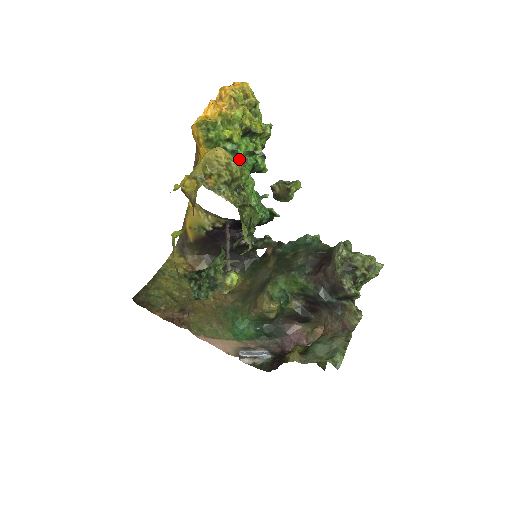
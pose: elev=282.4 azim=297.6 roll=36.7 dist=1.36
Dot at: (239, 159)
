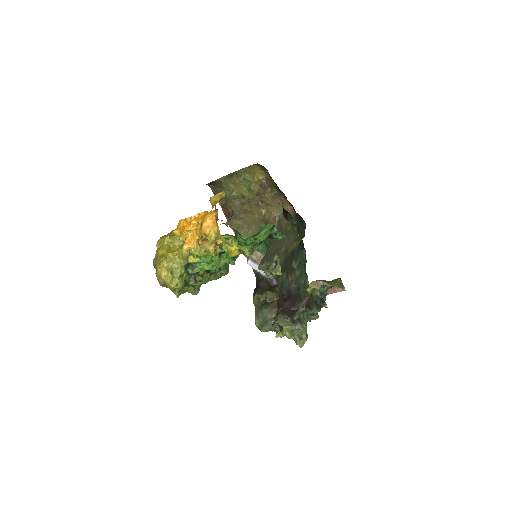
Dot at: occluded
